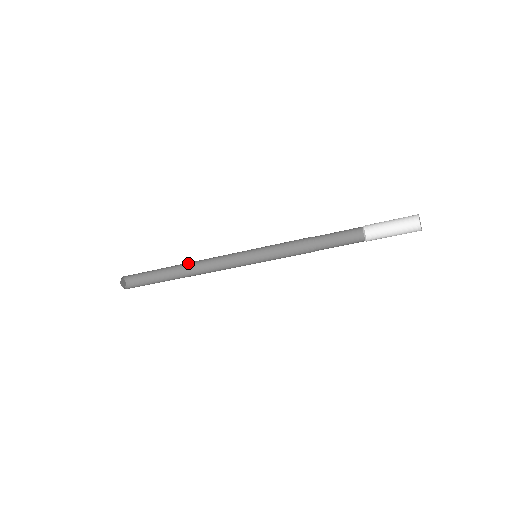
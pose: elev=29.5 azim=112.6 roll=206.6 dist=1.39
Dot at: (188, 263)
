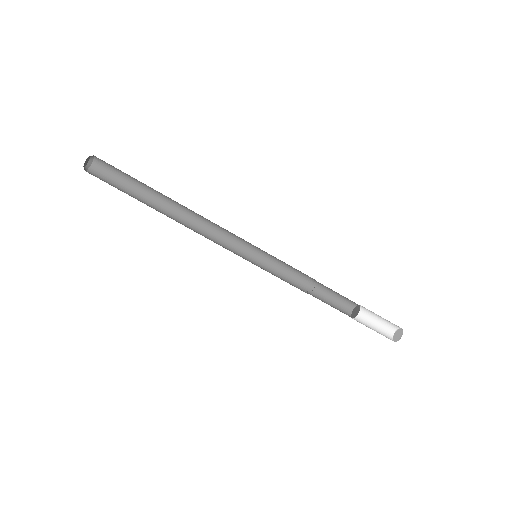
Dot at: (180, 207)
